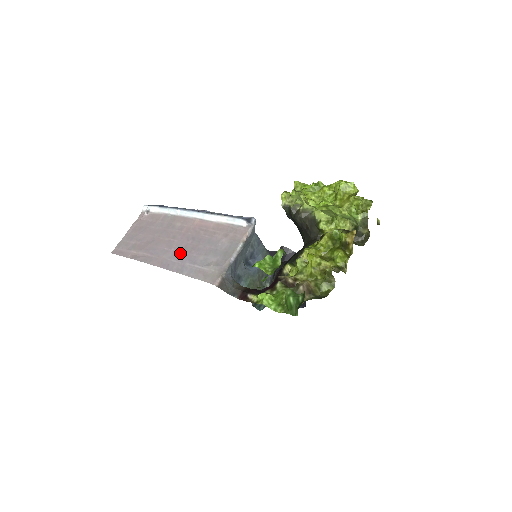
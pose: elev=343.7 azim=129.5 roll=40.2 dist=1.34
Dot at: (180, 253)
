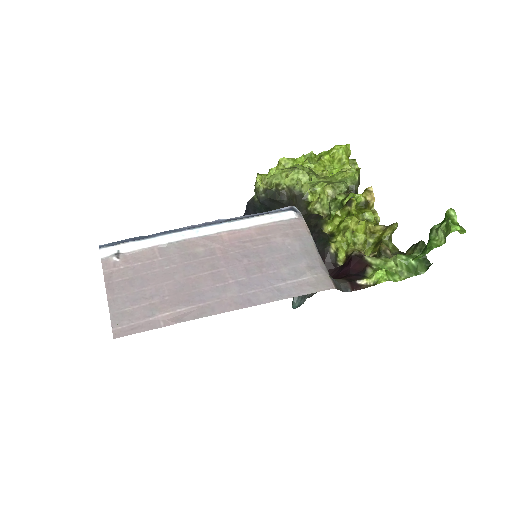
Dot at: (249, 279)
